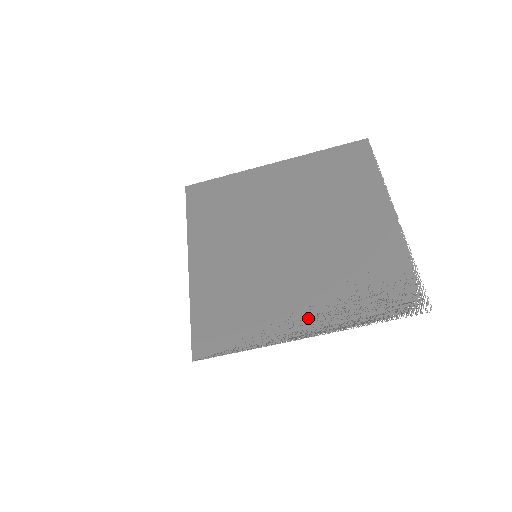
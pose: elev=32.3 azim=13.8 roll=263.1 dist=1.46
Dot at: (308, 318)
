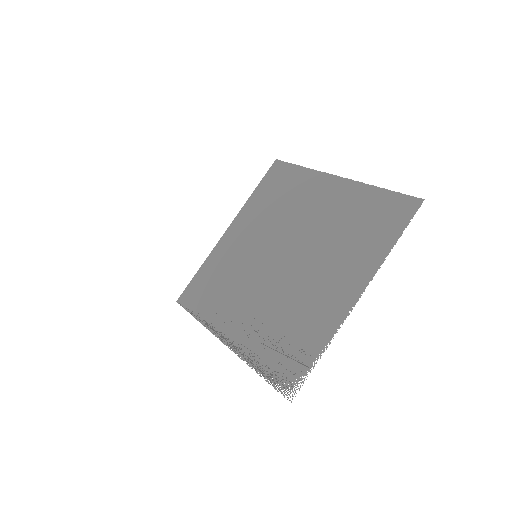
Dot at: (235, 330)
